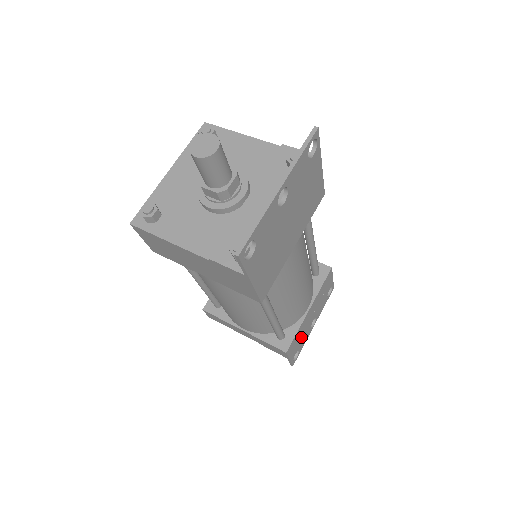
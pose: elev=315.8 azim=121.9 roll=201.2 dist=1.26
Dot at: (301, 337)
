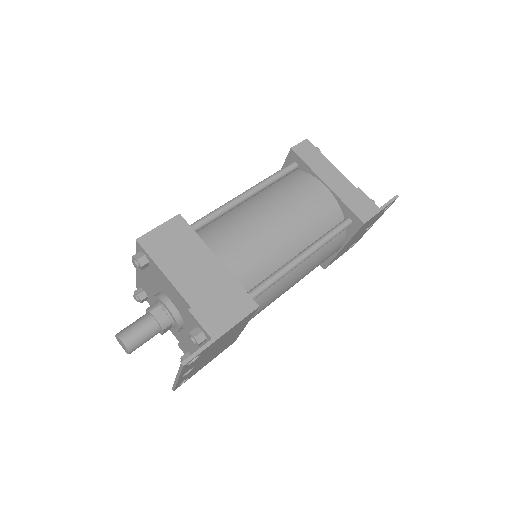
Dot at: (348, 246)
